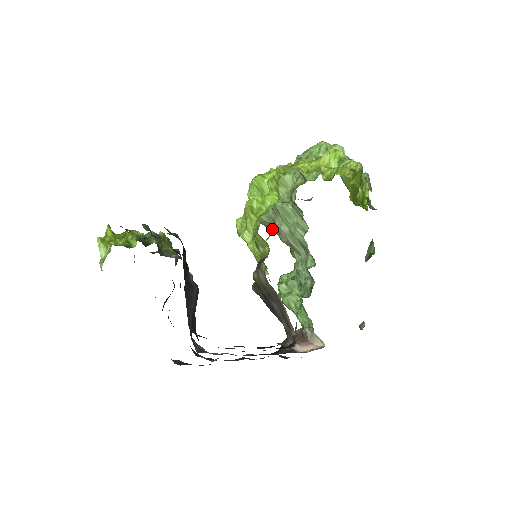
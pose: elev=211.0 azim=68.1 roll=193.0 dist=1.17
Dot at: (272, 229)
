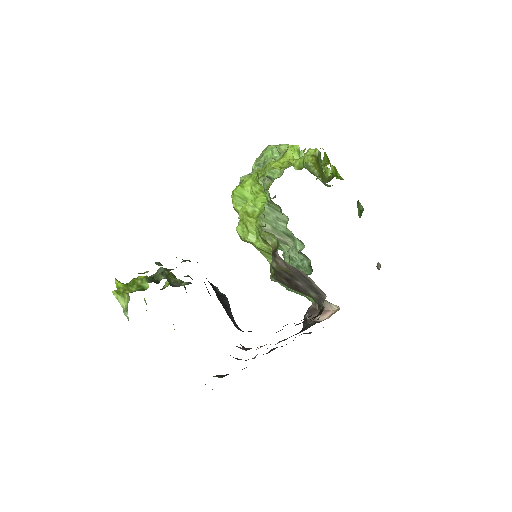
Dot at: occluded
